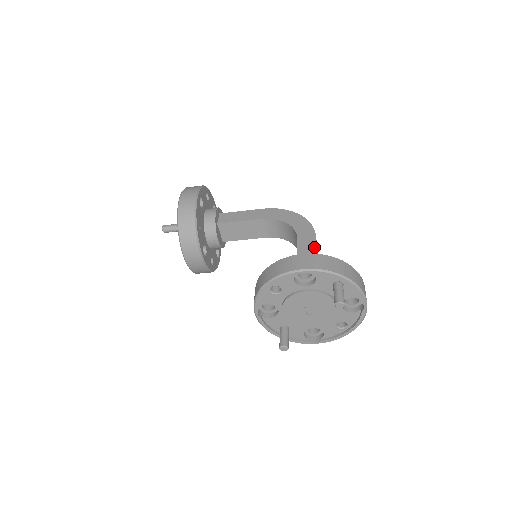
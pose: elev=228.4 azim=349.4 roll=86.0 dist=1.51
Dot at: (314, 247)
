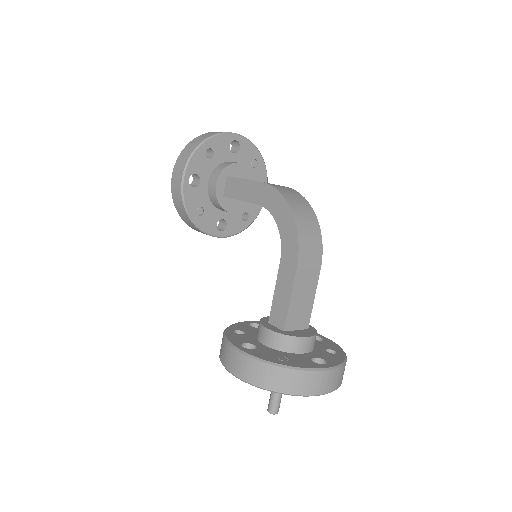
Dot at: (290, 288)
